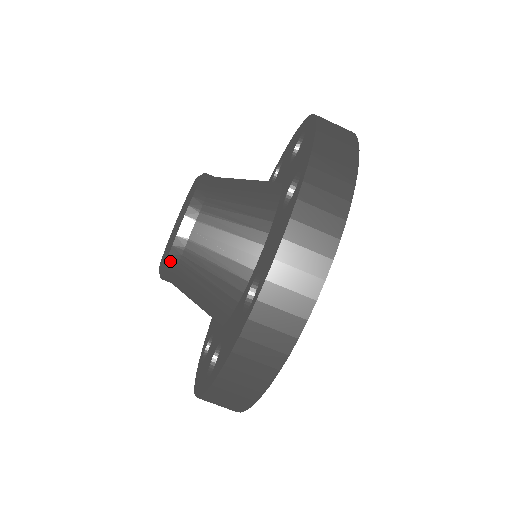
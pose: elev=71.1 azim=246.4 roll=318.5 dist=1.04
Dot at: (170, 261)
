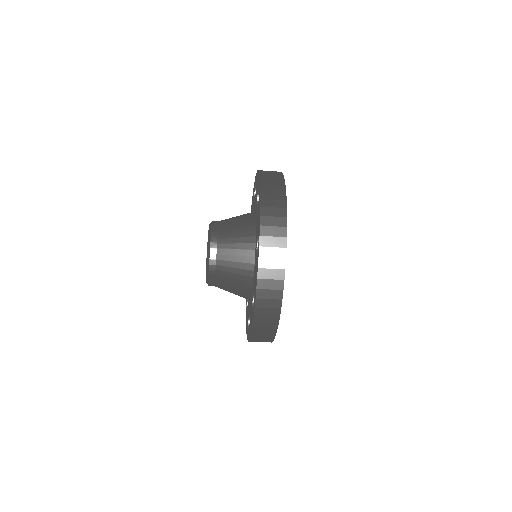
Dot at: occluded
